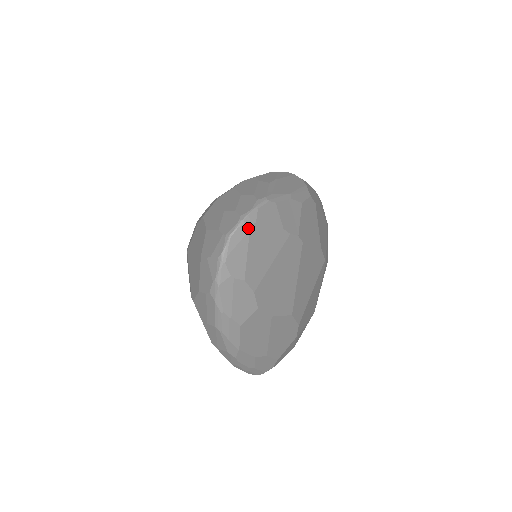
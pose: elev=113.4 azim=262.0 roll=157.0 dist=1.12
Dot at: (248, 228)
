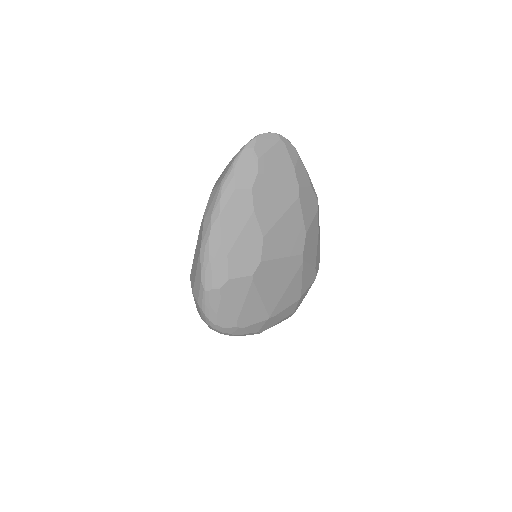
Dot at: (279, 139)
